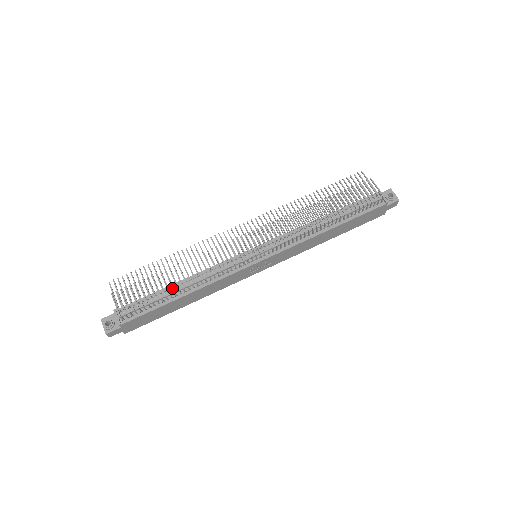
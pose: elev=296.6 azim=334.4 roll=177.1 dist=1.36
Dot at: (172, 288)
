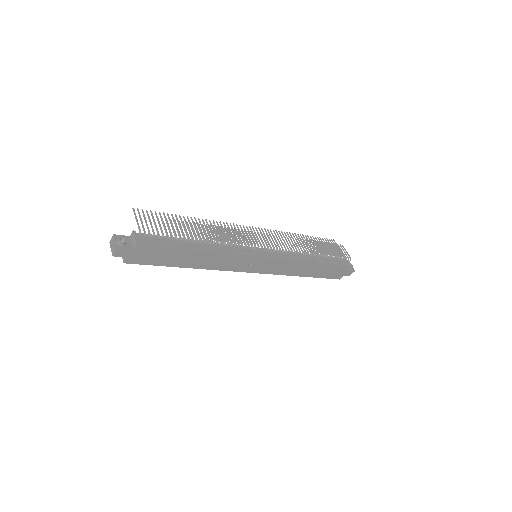
Dot at: (197, 238)
